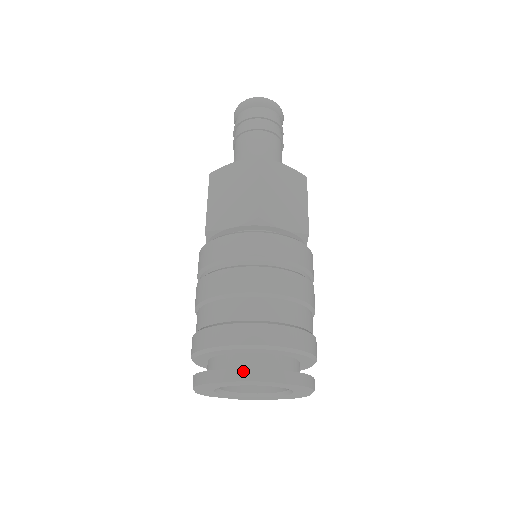
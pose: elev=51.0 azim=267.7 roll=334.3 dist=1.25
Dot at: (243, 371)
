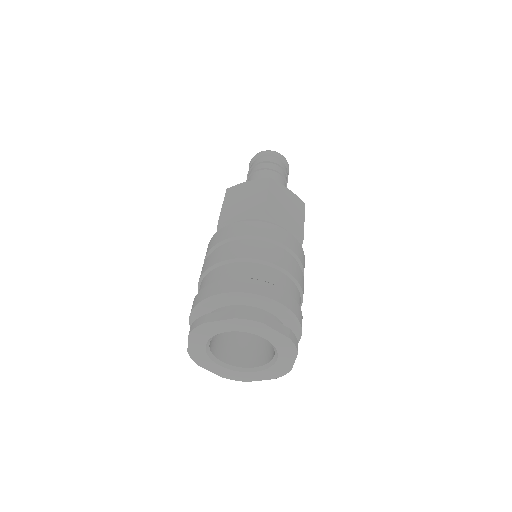
Dot at: (239, 311)
